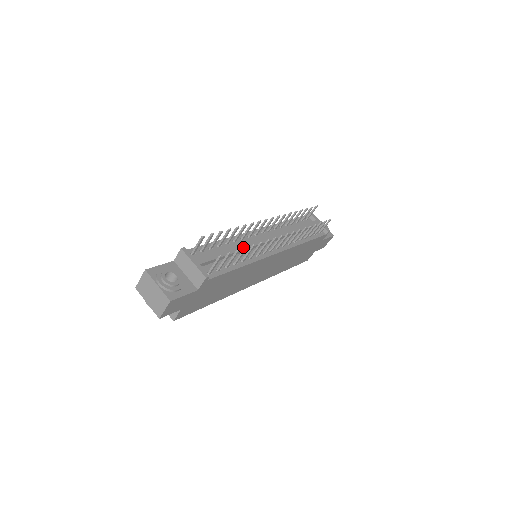
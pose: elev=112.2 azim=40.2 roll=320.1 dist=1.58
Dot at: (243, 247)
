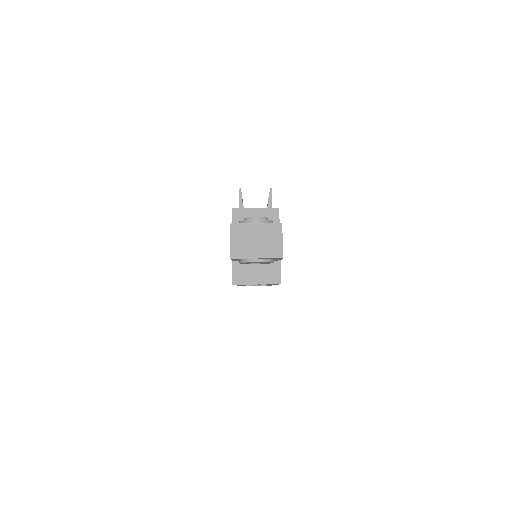
Dot at: occluded
